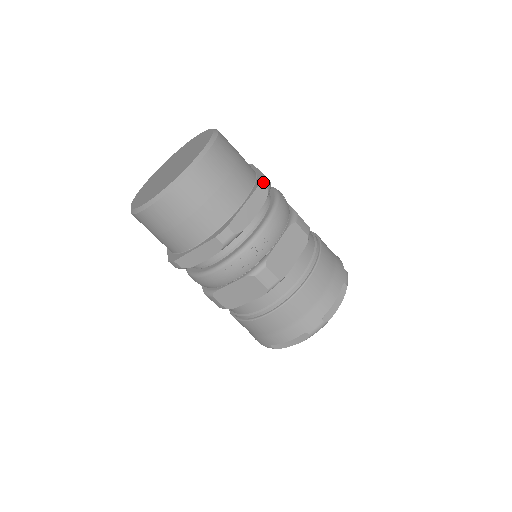
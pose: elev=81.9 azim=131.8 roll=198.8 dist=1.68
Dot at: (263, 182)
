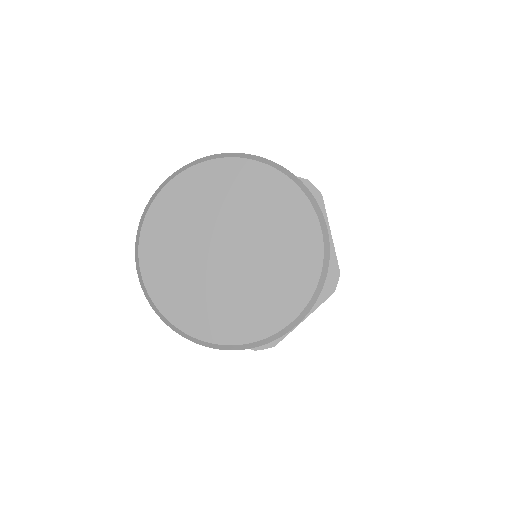
Dot at: (335, 289)
